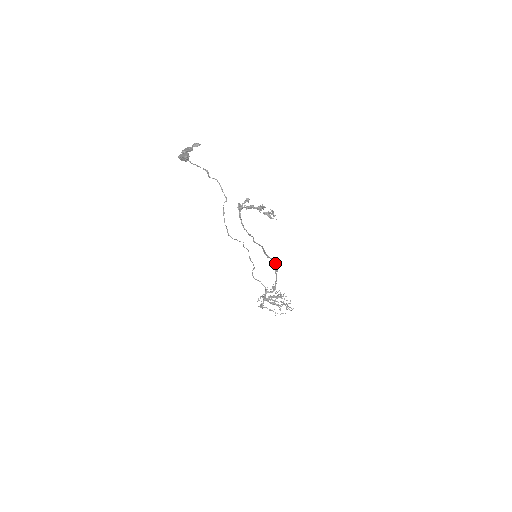
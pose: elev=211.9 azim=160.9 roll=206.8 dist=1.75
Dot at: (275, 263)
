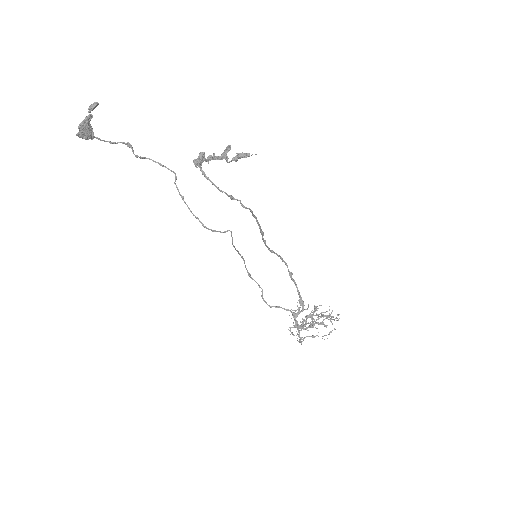
Dot at: (284, 261)
